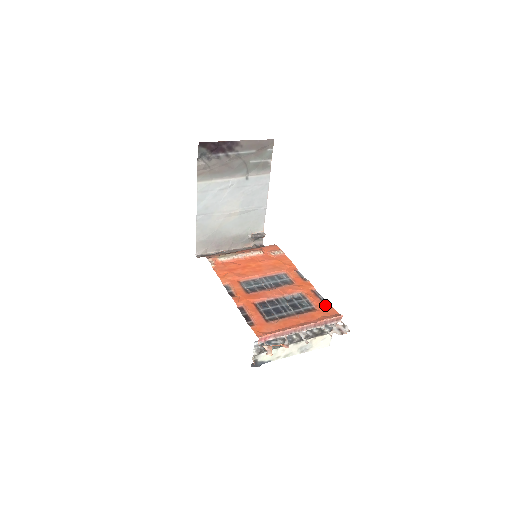
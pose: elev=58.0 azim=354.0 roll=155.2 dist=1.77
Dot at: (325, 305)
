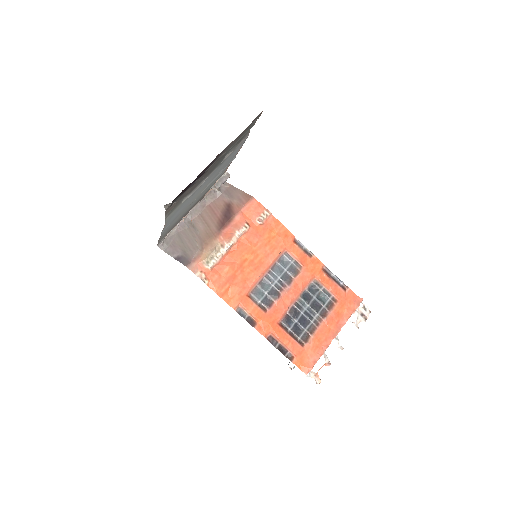
Dot at: (343, 290)
